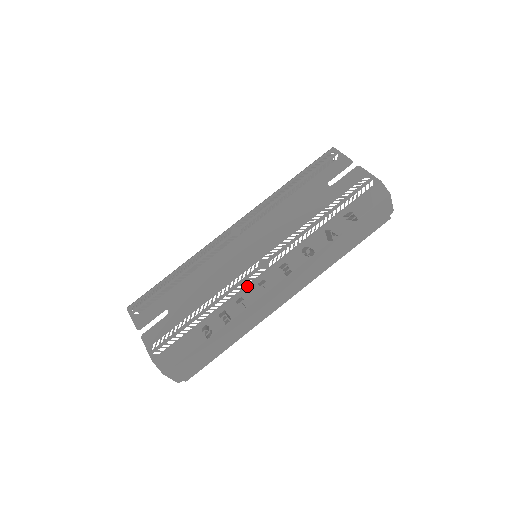
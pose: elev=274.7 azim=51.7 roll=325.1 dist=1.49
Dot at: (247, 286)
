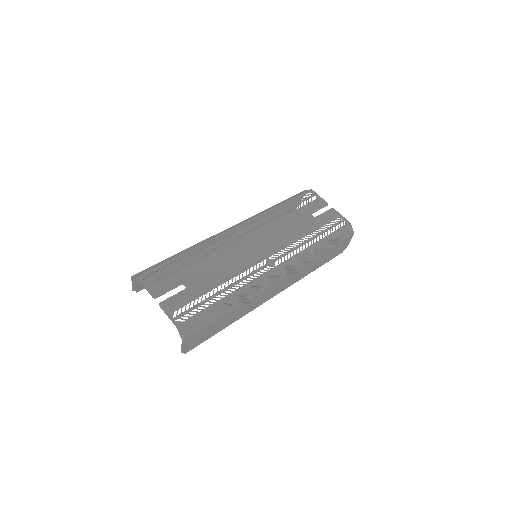
Dot at: (259, 277)
